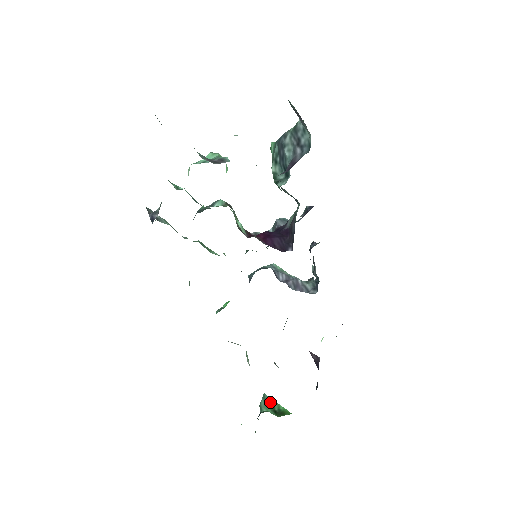
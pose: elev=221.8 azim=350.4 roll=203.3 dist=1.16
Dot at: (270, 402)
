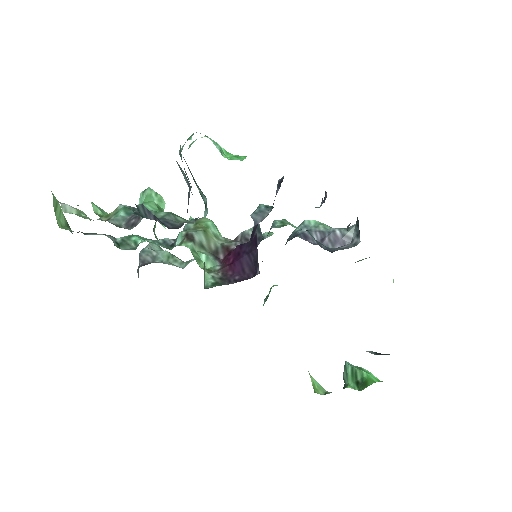
Dot at: (351, 372)
